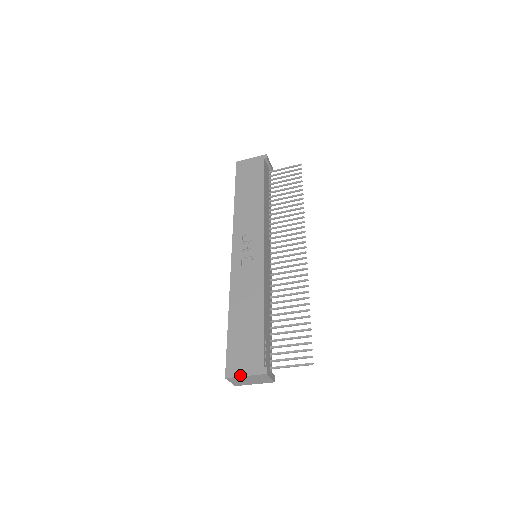
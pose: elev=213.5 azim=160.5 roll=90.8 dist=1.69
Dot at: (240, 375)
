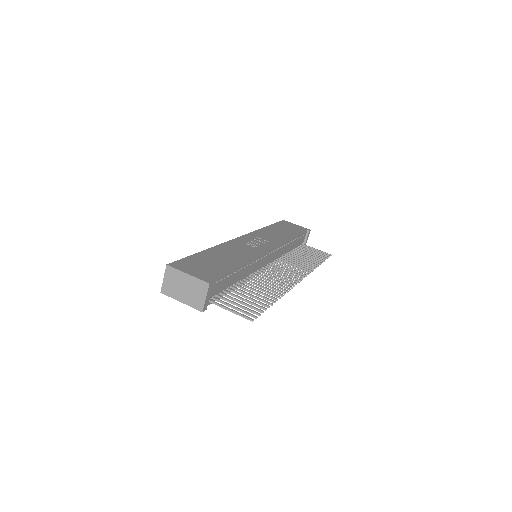
Dot at: (183, 271)
